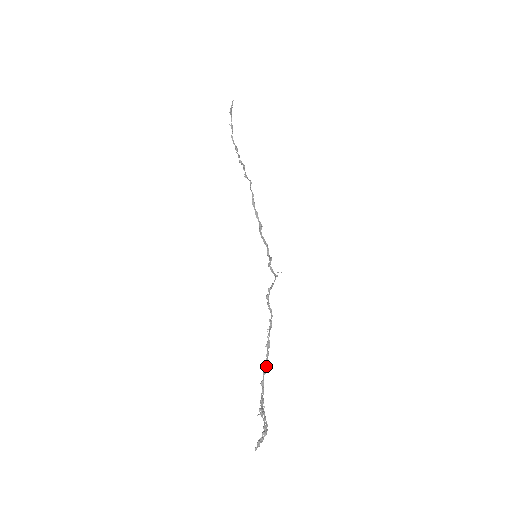
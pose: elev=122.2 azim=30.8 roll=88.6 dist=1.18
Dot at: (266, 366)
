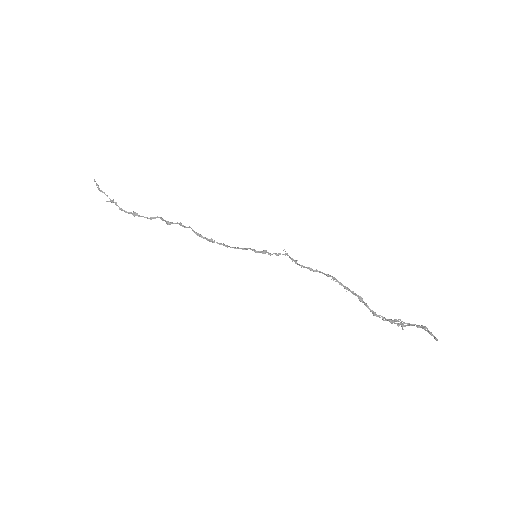
Dot at: (363, 301)
